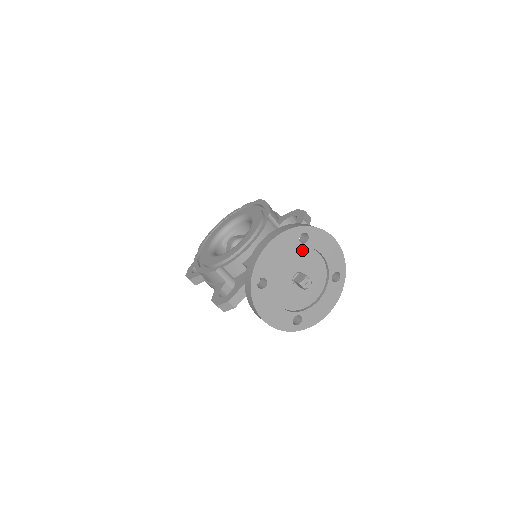
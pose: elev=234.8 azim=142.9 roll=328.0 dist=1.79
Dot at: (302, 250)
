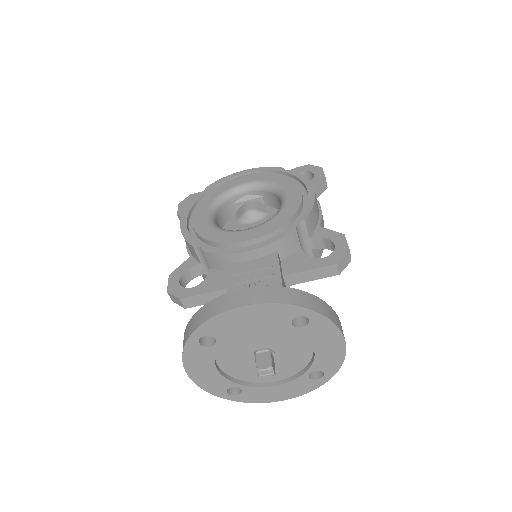
Dot at: occluded
